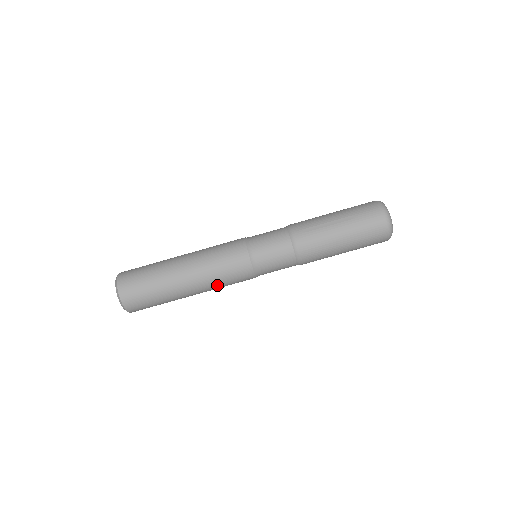
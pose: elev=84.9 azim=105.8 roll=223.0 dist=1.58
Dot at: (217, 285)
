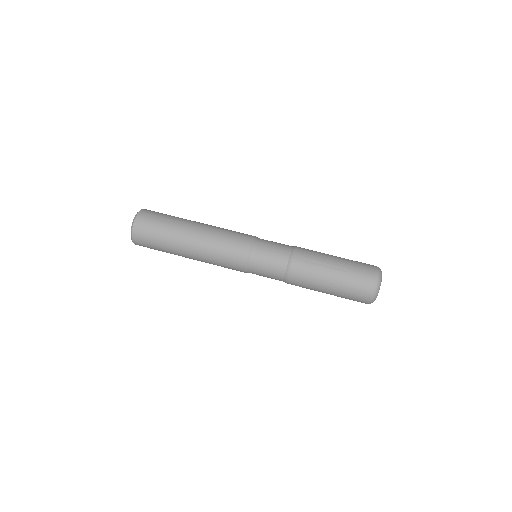
Dot at: (212, 262)
